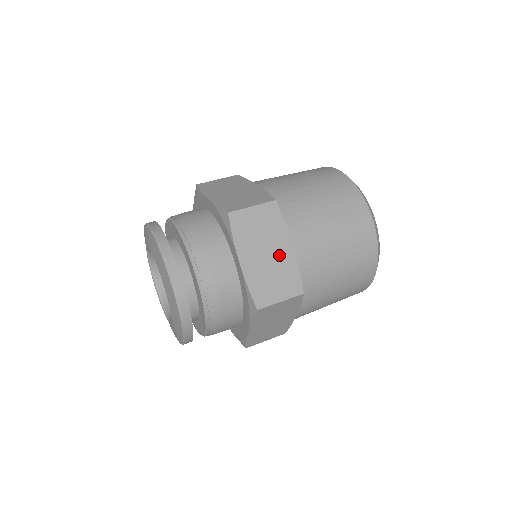
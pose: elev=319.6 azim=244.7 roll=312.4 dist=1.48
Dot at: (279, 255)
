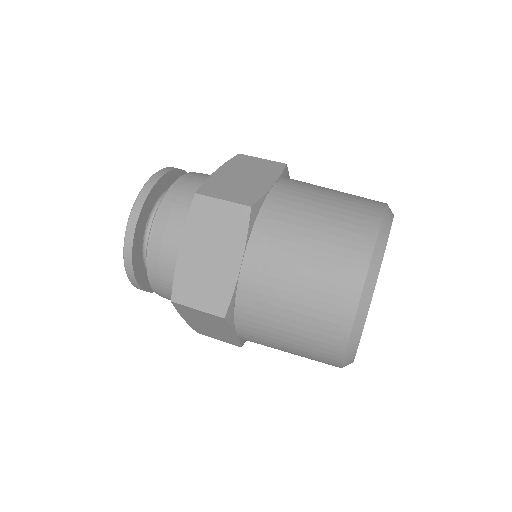
Dot at: (255, 182)
